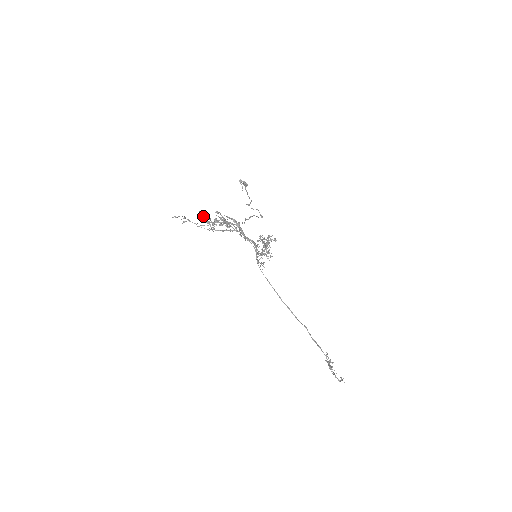
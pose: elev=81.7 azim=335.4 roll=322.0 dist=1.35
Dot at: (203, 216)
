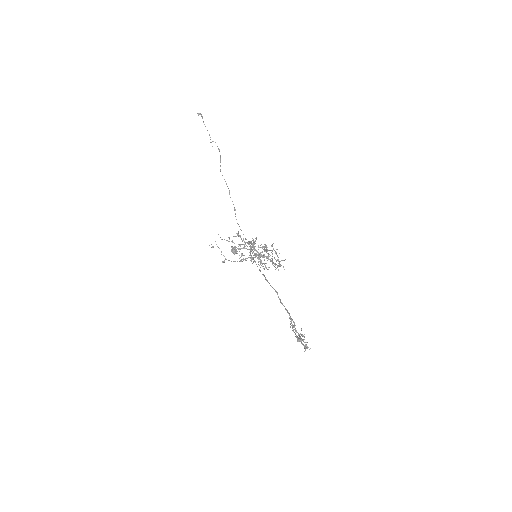
Dot at: occluded
